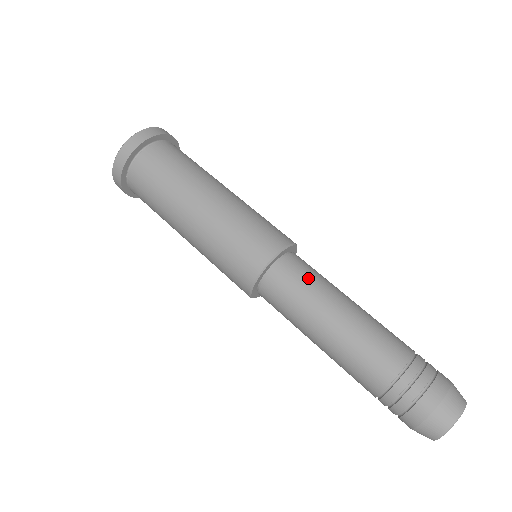
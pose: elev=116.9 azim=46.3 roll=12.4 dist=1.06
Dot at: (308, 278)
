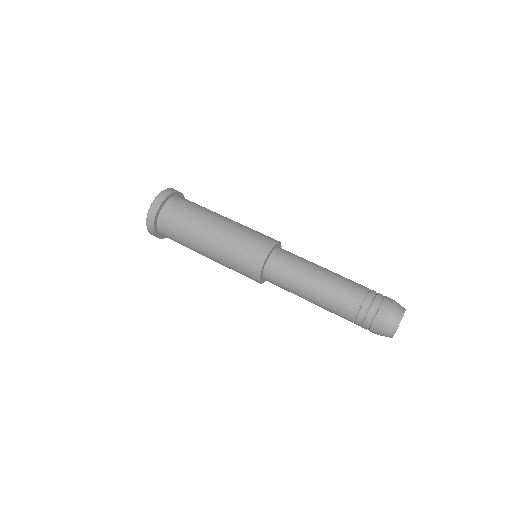
Dot at: (291, 263)
